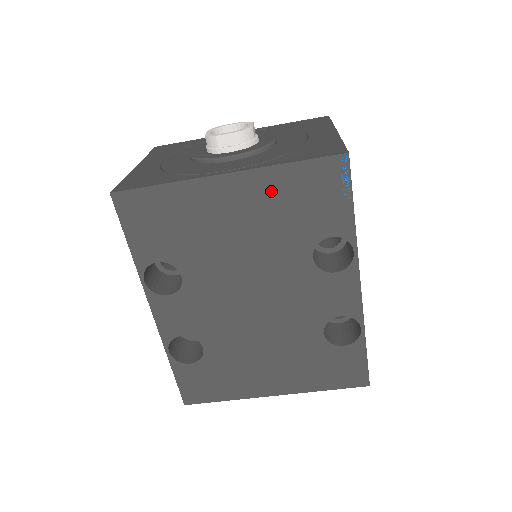
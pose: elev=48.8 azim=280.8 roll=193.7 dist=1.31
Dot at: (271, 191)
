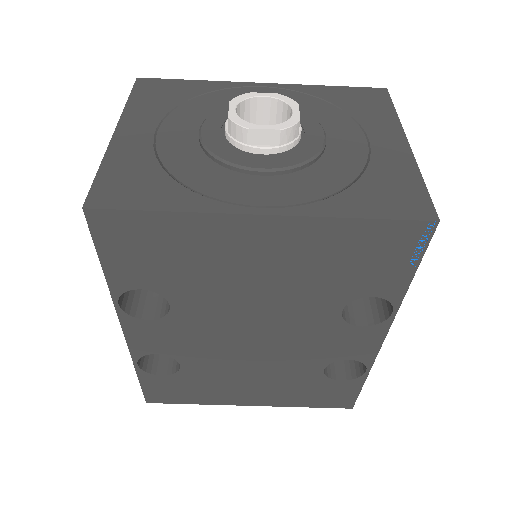
Dot at: (318, 243)
